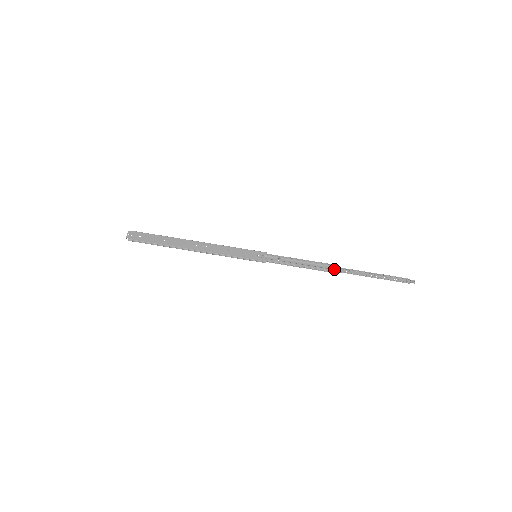
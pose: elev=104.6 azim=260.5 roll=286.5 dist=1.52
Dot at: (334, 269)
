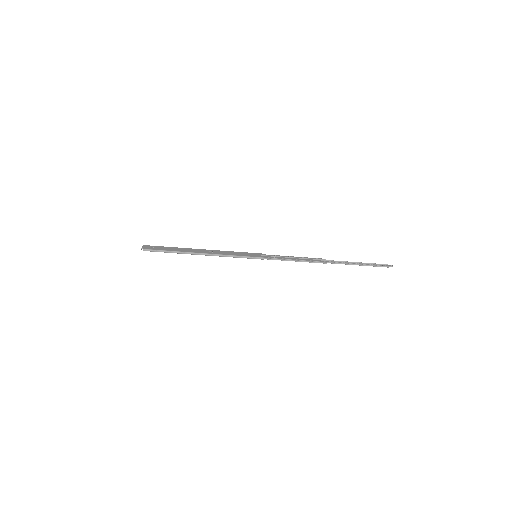
Dot at: (324, 261)
